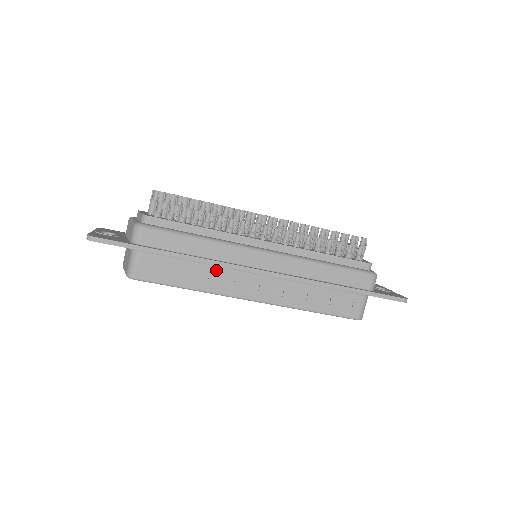
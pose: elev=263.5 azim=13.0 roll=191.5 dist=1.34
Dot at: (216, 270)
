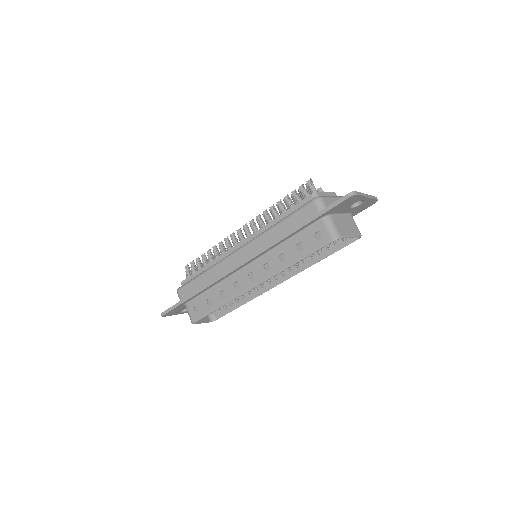
Dot at: (225, 284)
